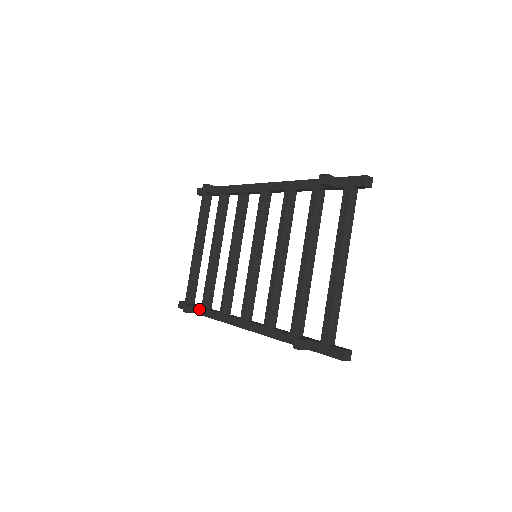
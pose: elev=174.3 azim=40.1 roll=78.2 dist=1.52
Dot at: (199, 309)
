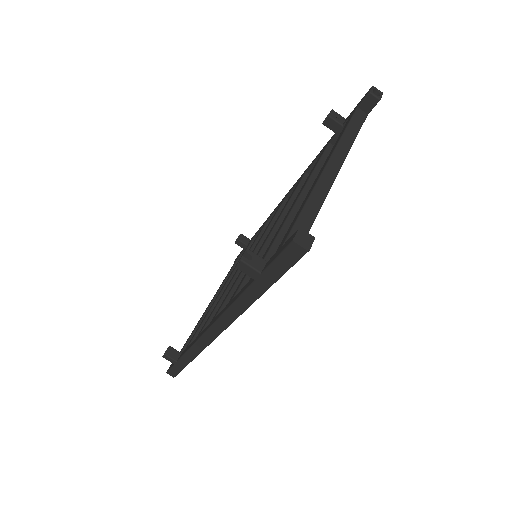
Dot at: (182, 353)
